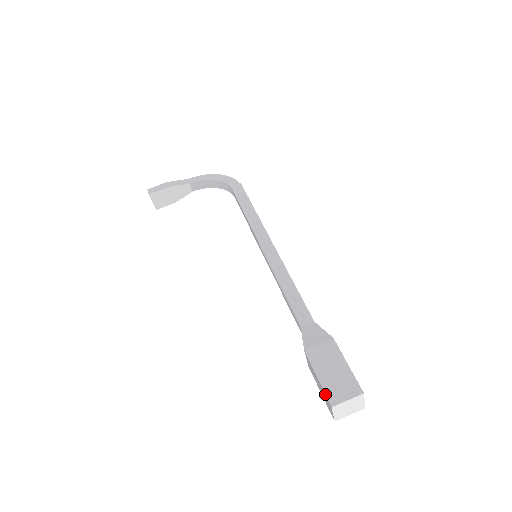
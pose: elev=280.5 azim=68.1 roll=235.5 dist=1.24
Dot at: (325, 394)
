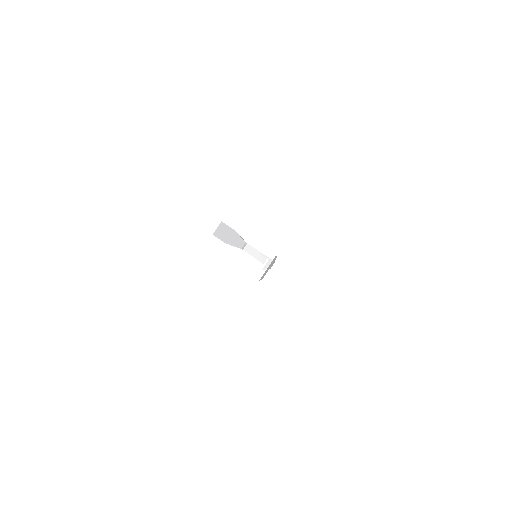
Dot at: occluded
